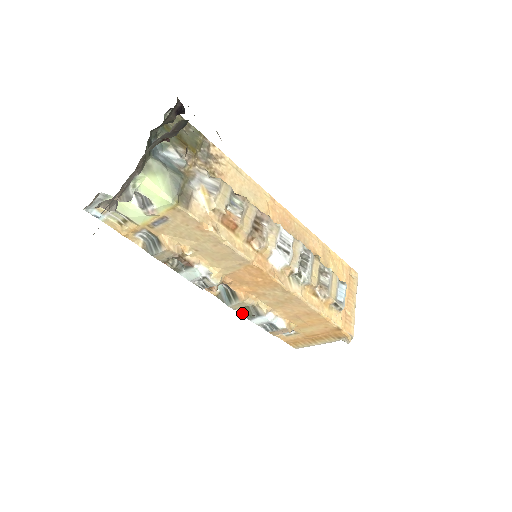
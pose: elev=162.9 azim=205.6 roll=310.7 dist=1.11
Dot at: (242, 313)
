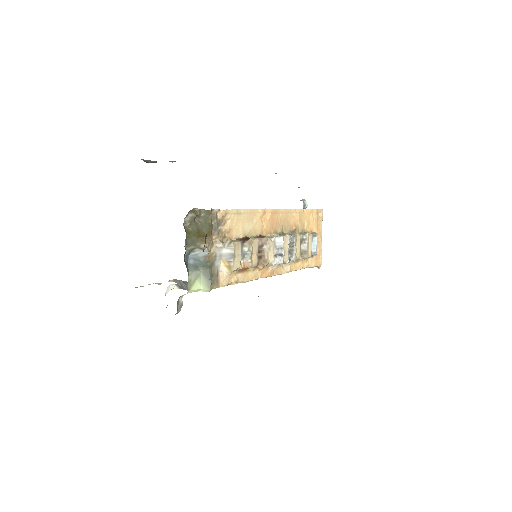
Dot at: occluded
